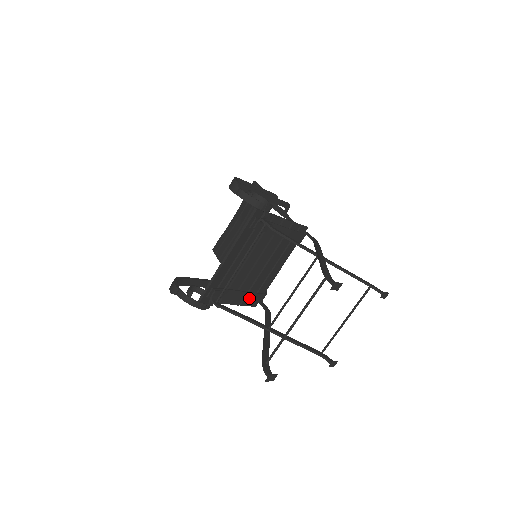
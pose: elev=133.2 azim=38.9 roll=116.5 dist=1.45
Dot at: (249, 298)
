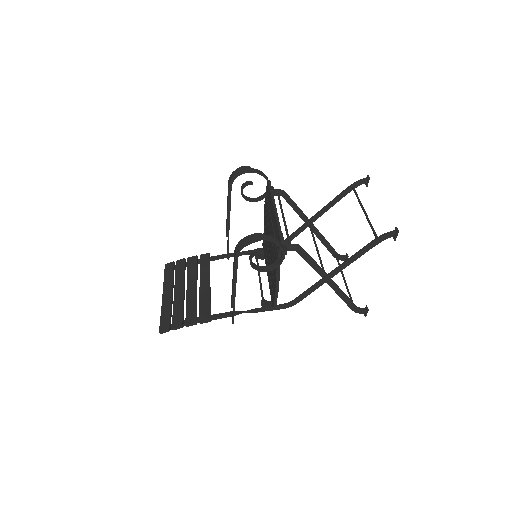
Dot at: occluded
